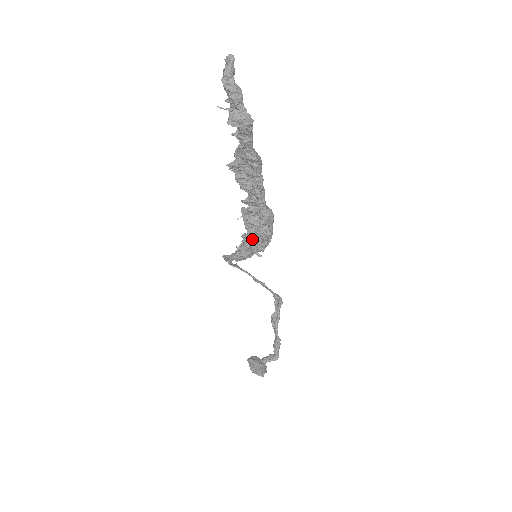
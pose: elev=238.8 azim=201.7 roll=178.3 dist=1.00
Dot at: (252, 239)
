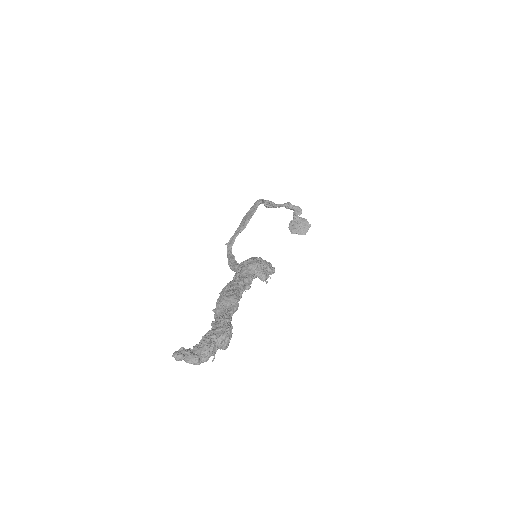
Dot at: occluded
